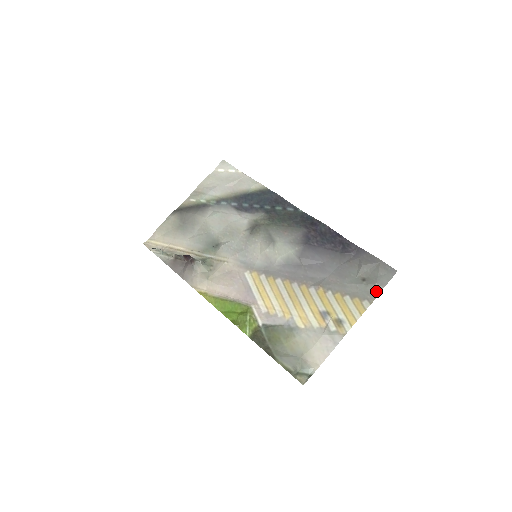
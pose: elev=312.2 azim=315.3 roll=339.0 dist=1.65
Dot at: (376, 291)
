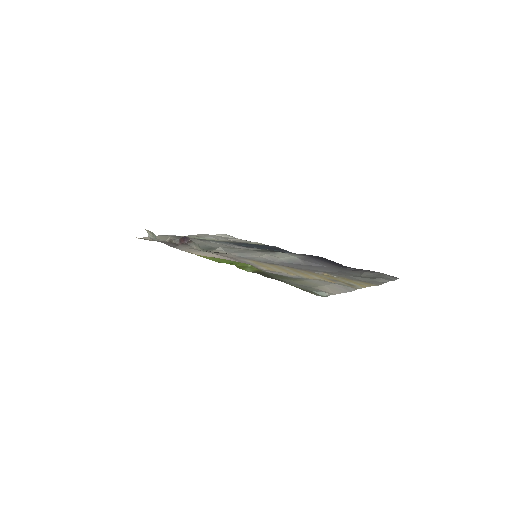
Dot at: (382, 282)
